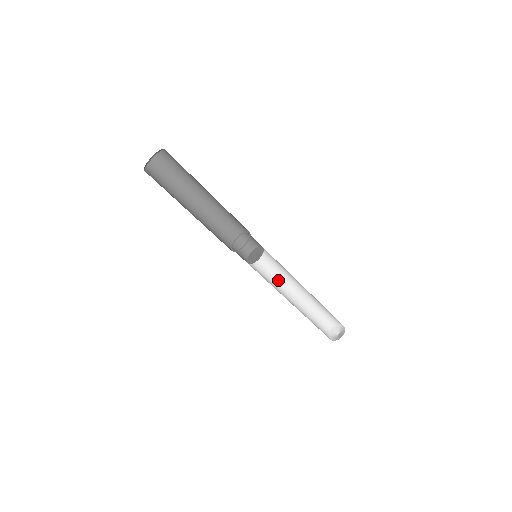
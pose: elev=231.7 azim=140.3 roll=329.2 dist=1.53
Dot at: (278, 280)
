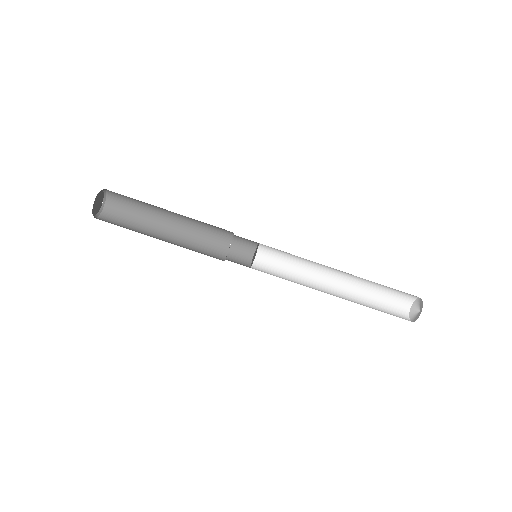
Dot at: (307, 266)
